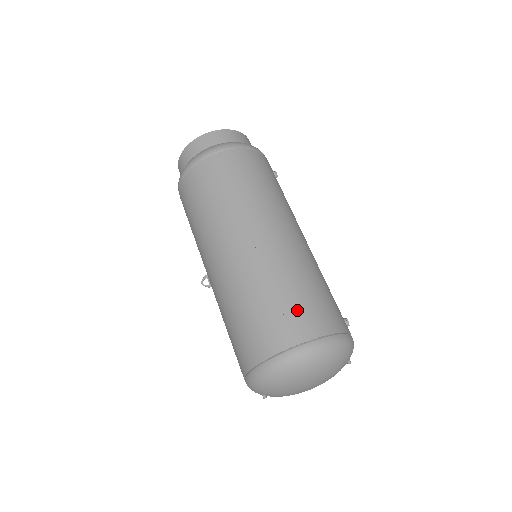
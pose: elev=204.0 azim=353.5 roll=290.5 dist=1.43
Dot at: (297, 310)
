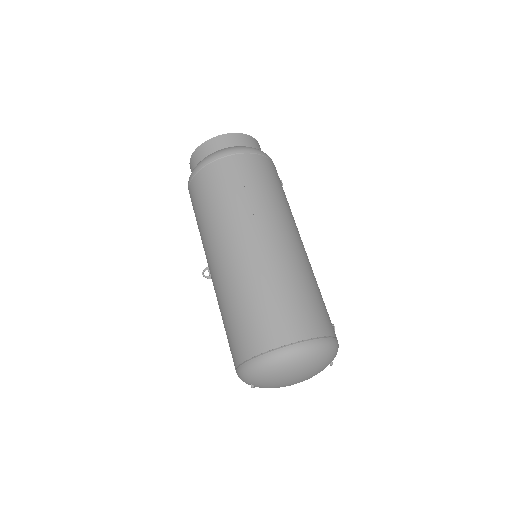
Dot at: (297, 311)
